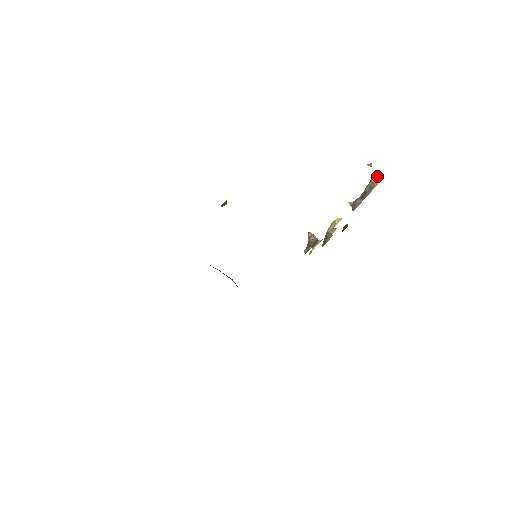
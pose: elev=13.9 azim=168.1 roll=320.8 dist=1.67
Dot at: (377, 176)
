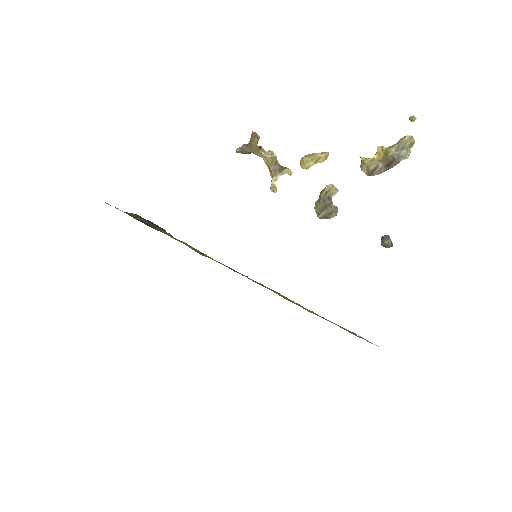
Dot at: occluded
